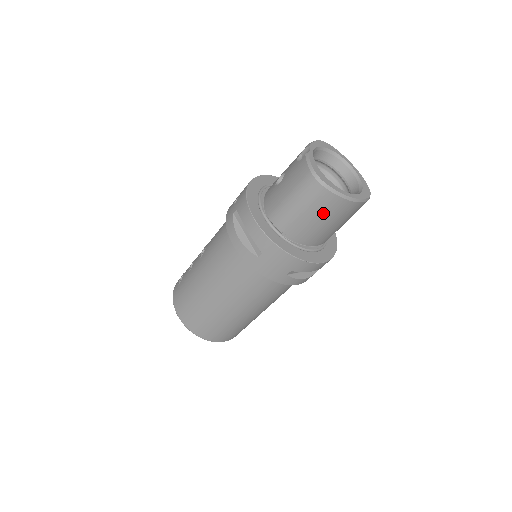
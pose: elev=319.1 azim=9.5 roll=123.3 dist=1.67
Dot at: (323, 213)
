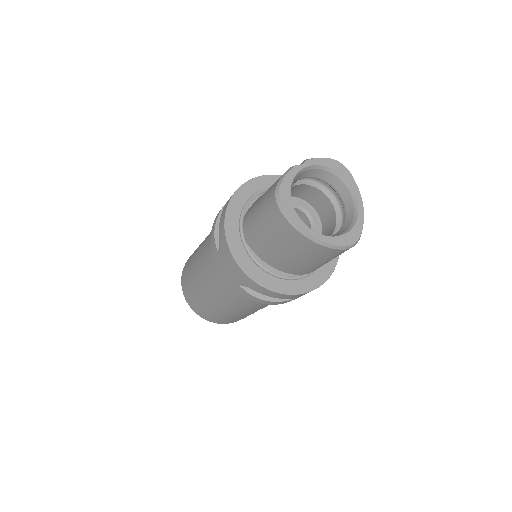
Dot at: (280, 238)
